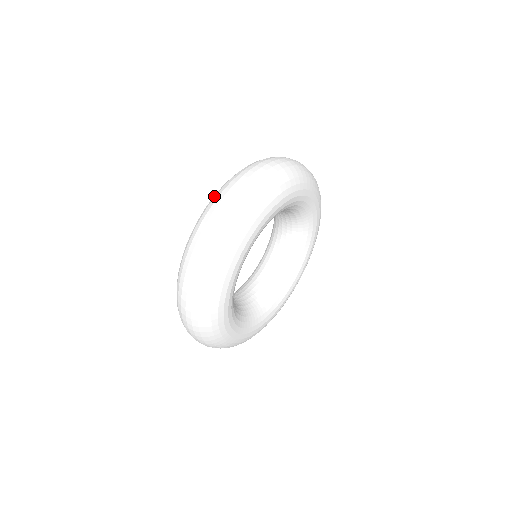
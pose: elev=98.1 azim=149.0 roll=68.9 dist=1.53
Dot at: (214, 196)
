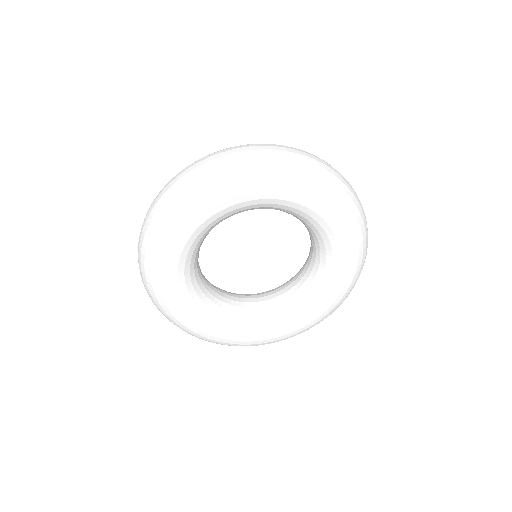
Dot at: occluded
